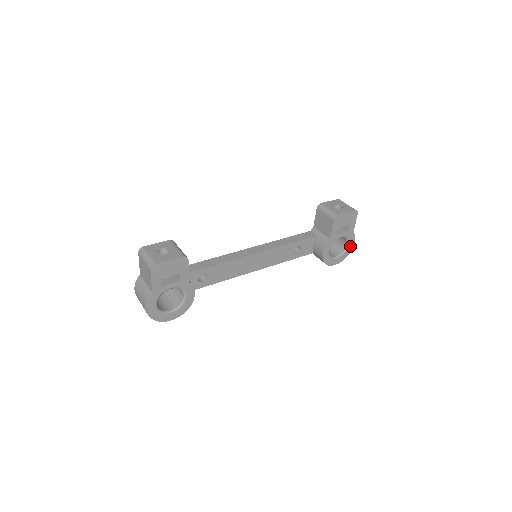
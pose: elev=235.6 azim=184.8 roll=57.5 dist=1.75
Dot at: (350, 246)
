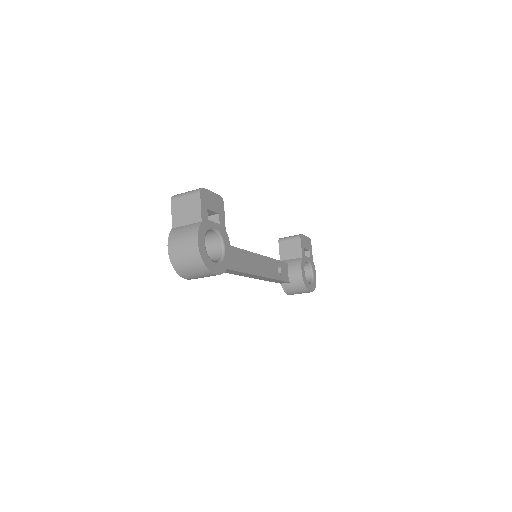
Dot at: (314, 276)
